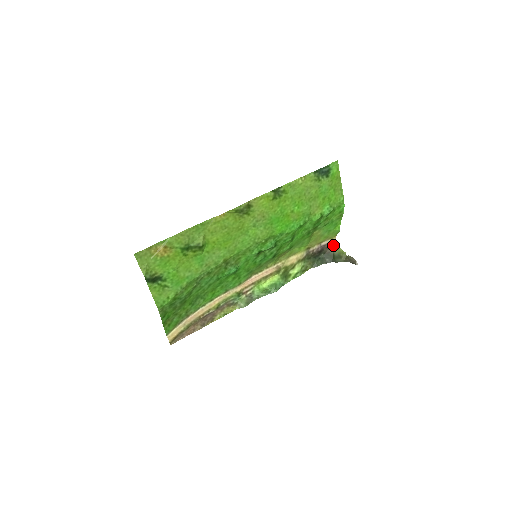
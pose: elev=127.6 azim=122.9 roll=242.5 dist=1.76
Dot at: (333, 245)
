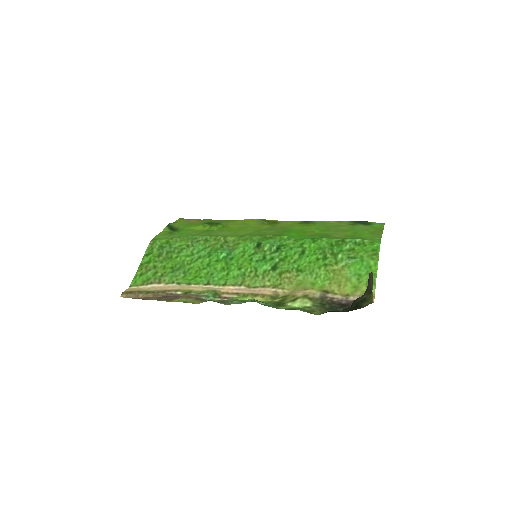
Dot at: occluded
